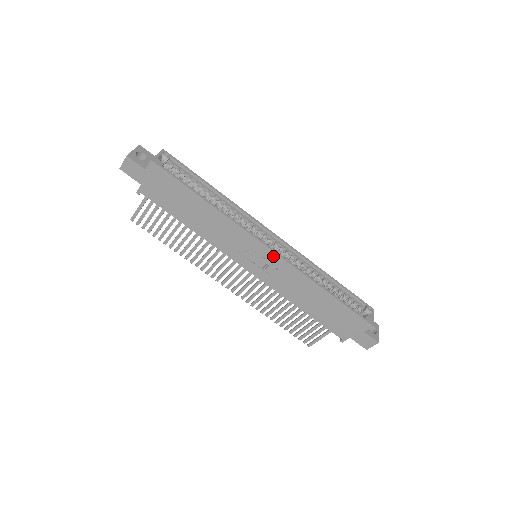
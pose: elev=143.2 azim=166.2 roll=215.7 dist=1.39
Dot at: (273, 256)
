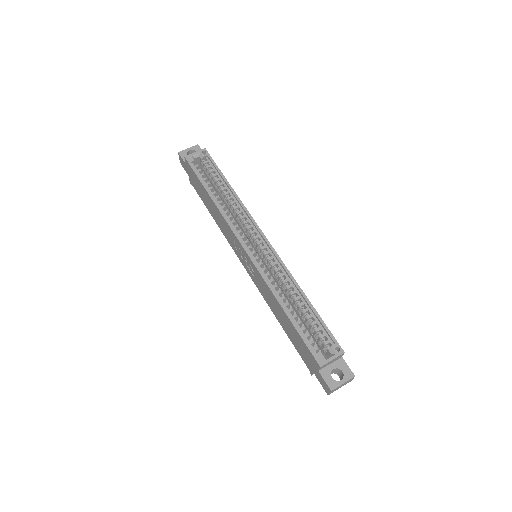
Dot at: (248, 257)
